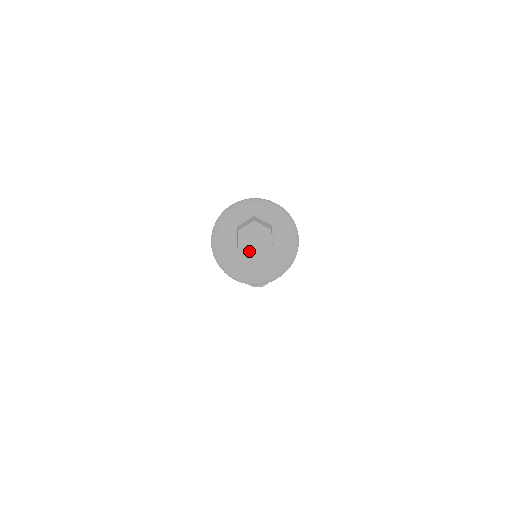
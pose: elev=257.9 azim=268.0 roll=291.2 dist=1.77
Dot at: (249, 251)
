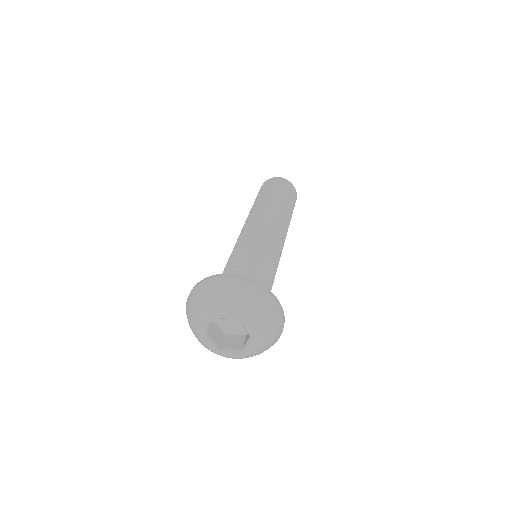
Dot at: (222, 326)
